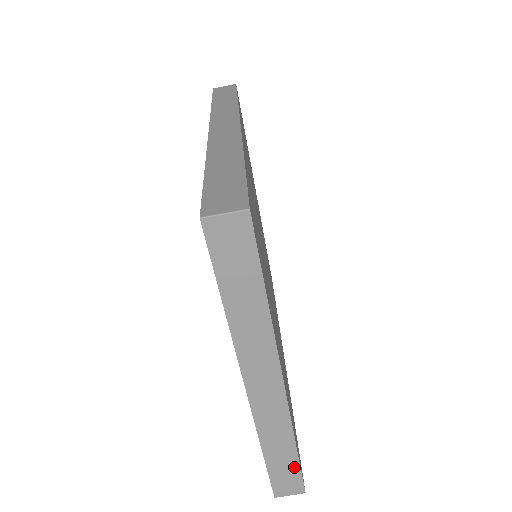
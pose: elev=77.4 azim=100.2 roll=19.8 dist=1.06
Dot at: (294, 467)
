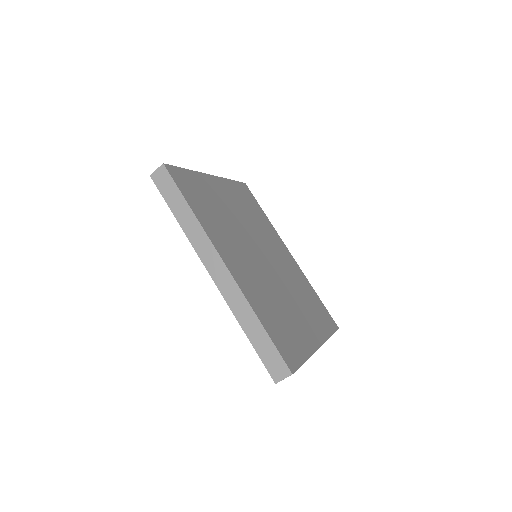
Dot at: occluded
